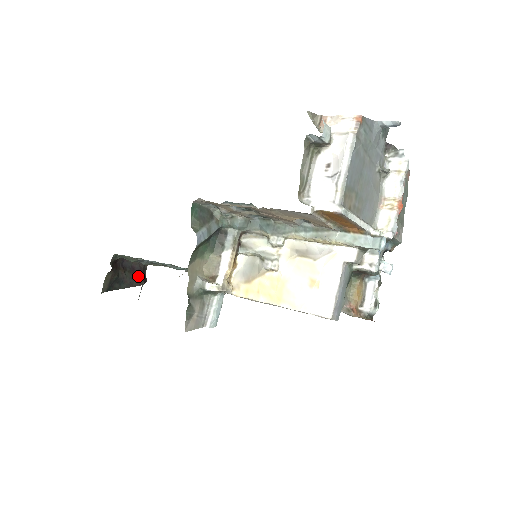
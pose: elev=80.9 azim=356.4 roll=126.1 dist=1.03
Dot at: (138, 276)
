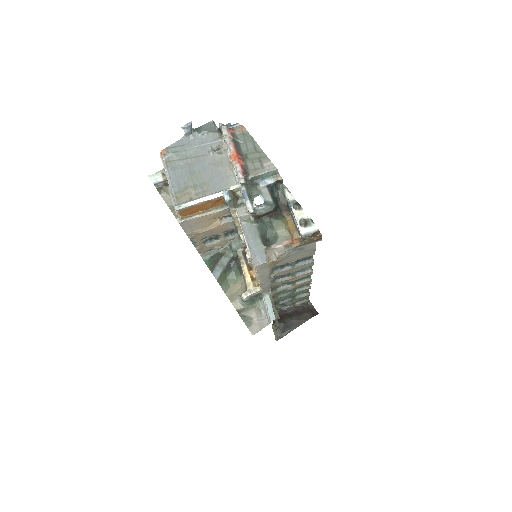
Dot at: (303, 314)
